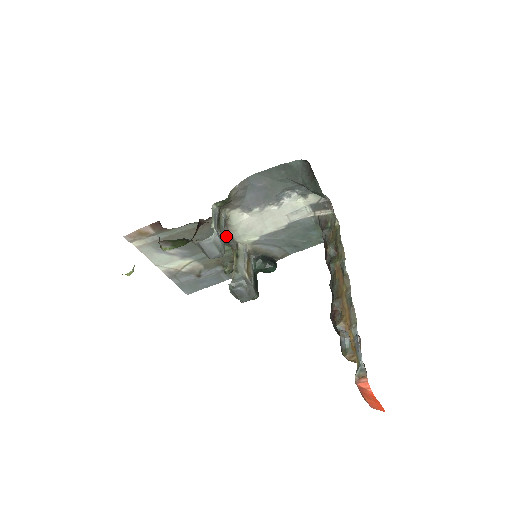
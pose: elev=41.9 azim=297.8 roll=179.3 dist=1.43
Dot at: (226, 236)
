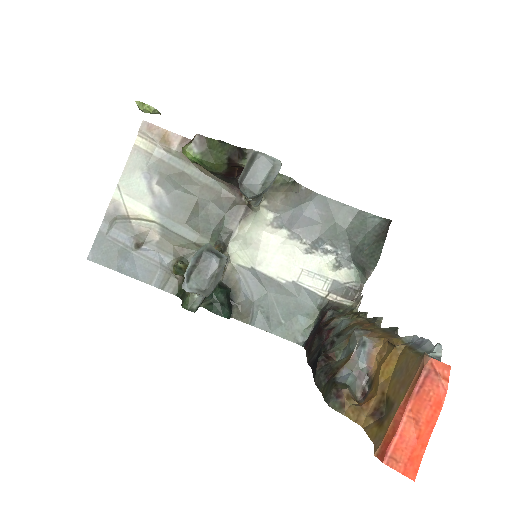
Dot at: (227, 229)
